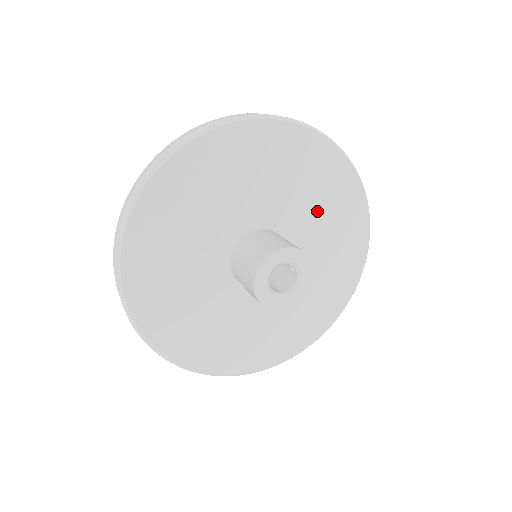
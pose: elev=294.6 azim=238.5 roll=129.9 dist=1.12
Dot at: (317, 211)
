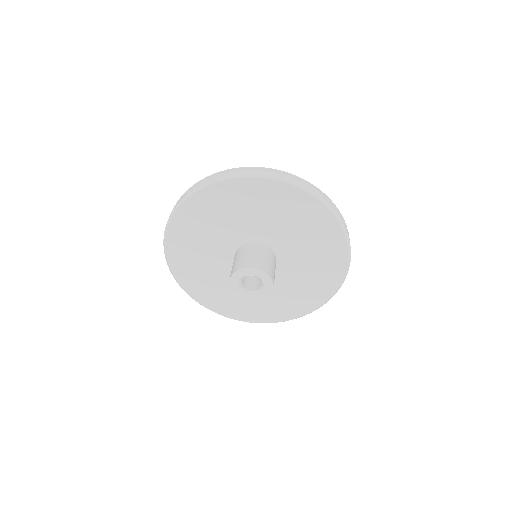
Dot at: (308, 266)
